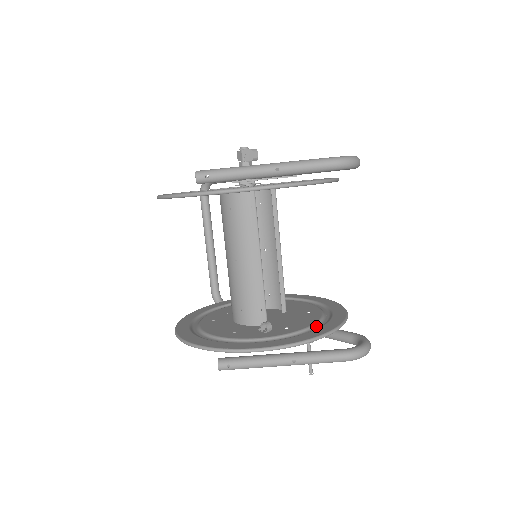
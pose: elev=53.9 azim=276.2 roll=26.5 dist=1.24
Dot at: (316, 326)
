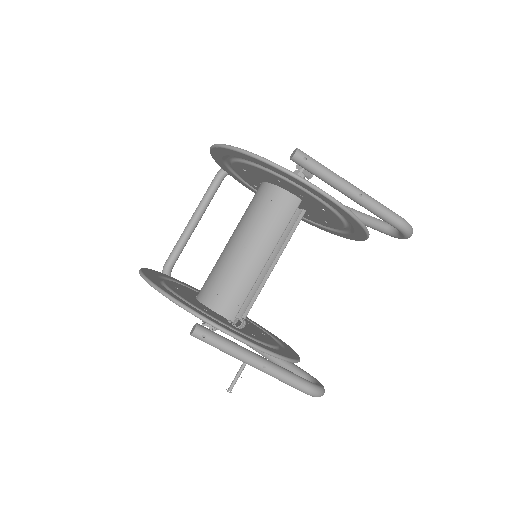
Dot at: (277, 349)
